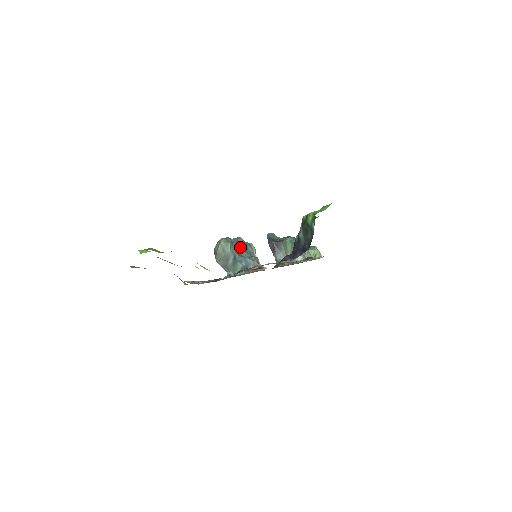
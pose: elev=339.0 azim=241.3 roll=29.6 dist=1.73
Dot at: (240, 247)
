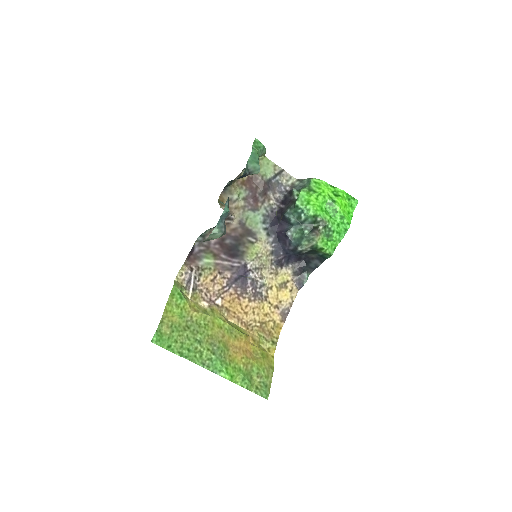
Dot at: occluded
